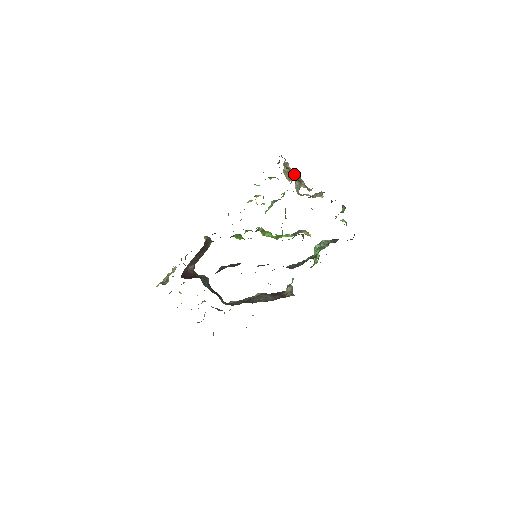
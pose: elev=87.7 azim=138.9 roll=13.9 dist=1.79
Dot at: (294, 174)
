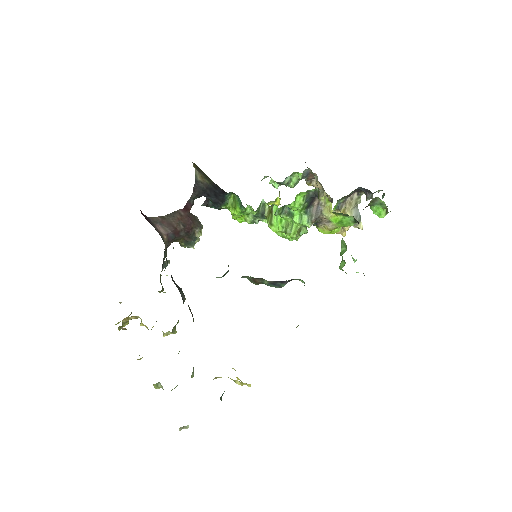
Dot at: (324, 192)
